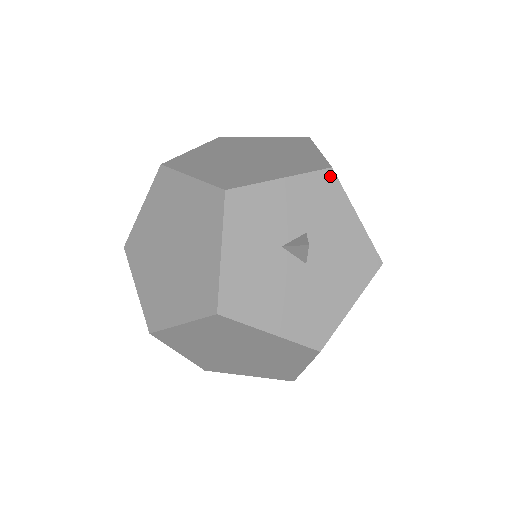
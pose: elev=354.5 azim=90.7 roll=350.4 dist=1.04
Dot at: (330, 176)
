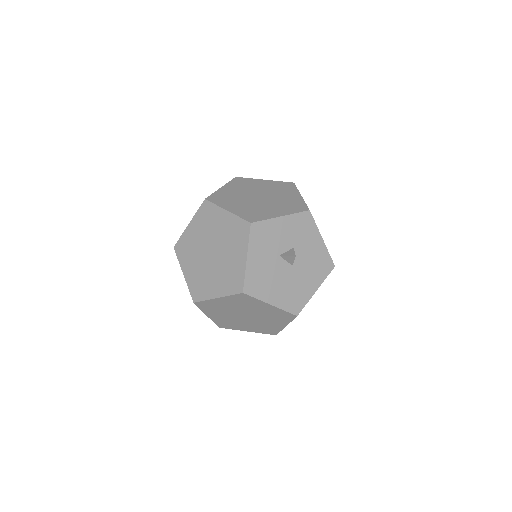
Dot at: (308, 215)
